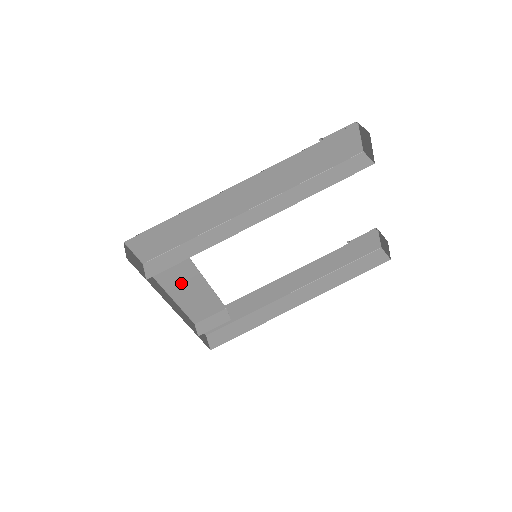
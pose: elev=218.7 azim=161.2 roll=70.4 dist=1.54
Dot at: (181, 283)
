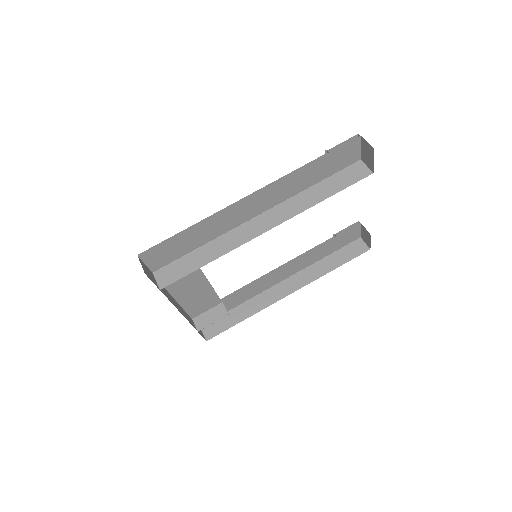
Dot at: (186, 286)
